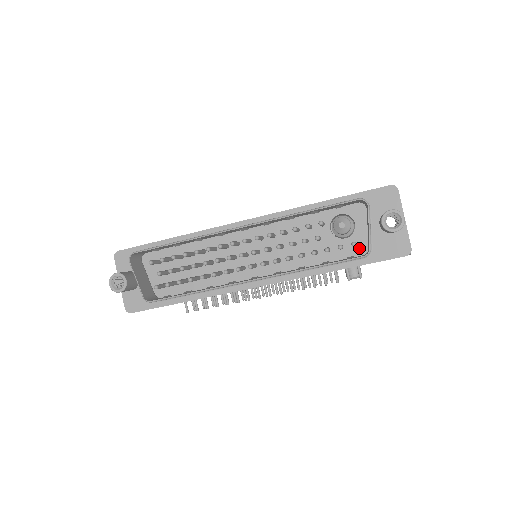
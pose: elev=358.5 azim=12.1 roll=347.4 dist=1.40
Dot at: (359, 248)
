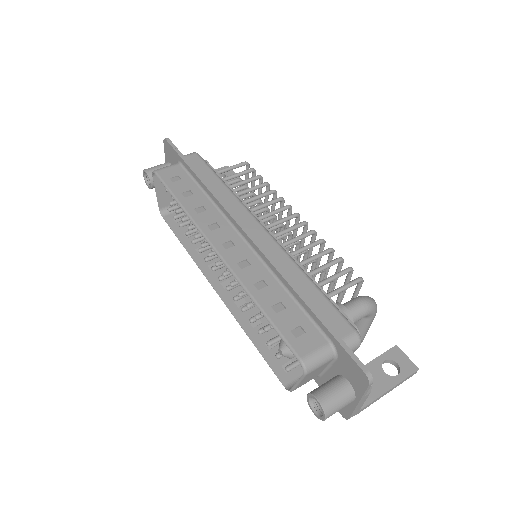
Dot at: occluded
